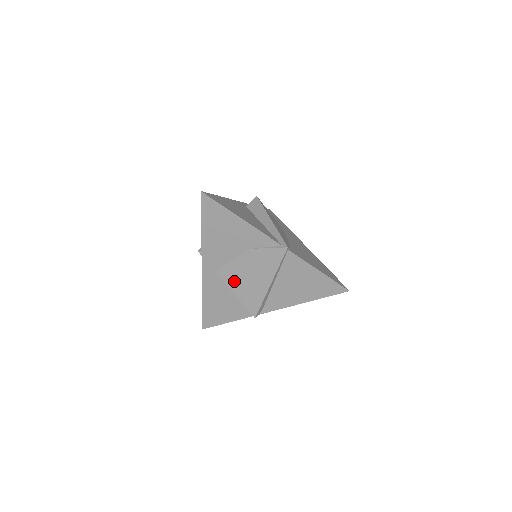
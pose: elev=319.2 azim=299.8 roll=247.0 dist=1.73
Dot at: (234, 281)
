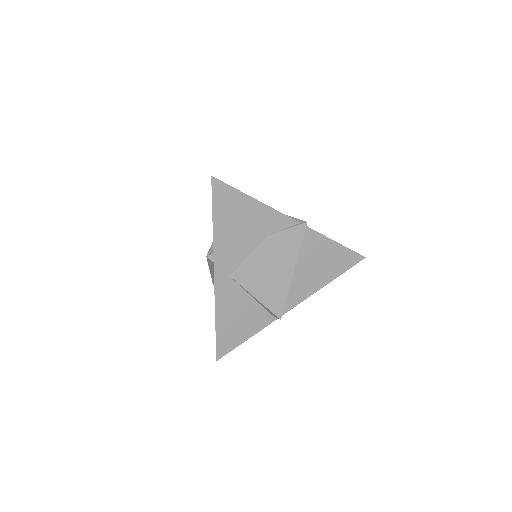
Dot at: (253, 281)
